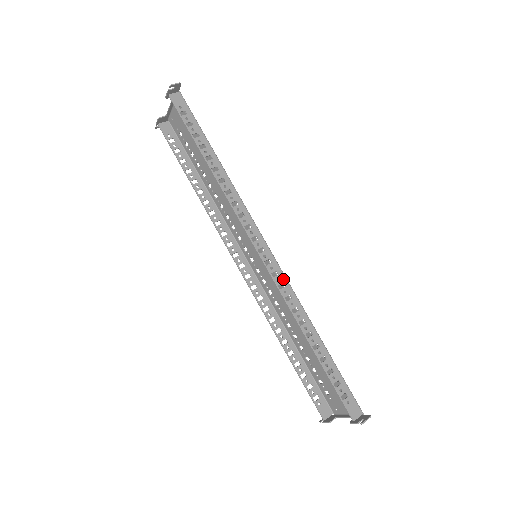
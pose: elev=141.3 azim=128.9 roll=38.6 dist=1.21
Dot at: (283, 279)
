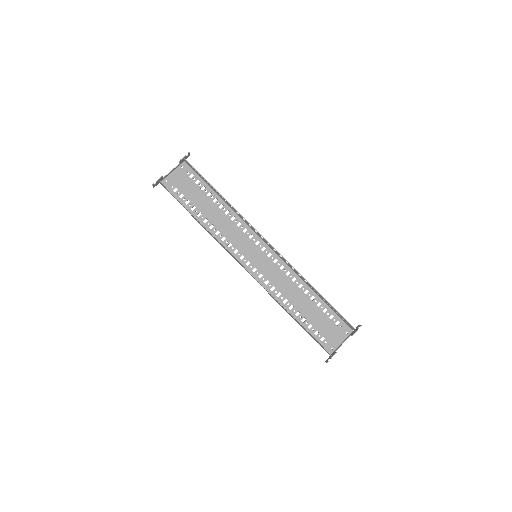
Dot at: (284, 260)
